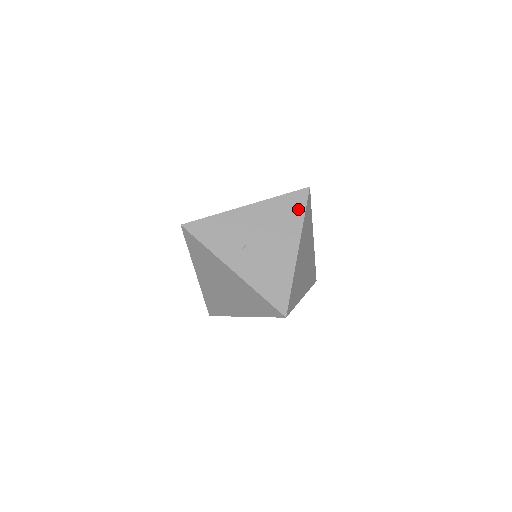
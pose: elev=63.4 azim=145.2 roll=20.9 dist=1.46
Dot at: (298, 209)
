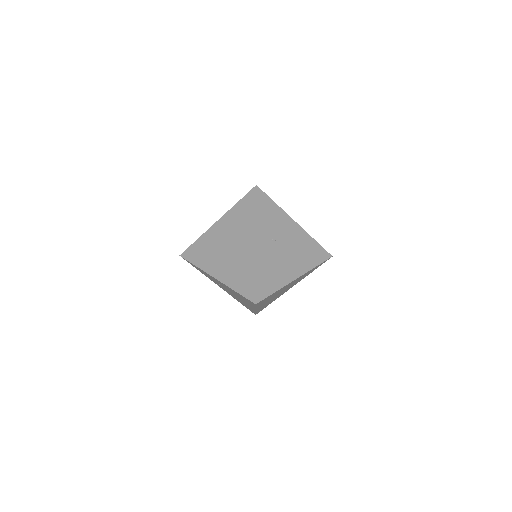
Dot at: (317, 259)
